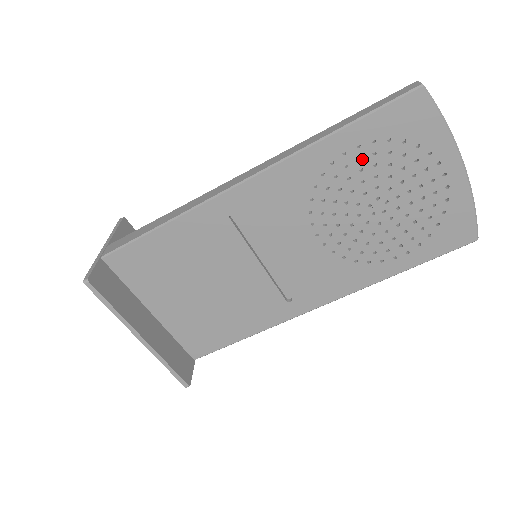
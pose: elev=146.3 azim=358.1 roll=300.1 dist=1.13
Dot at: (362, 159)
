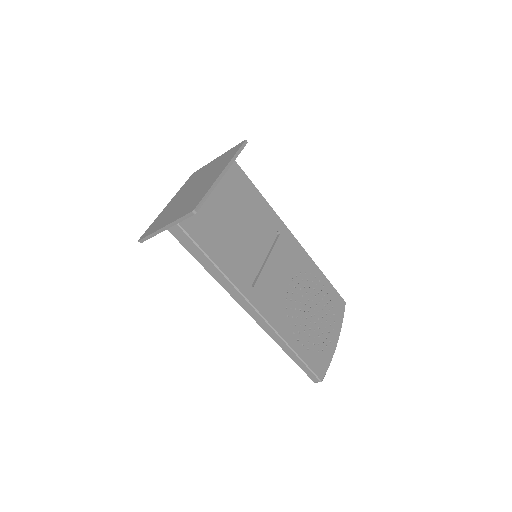
Dot at: (321, 291)
